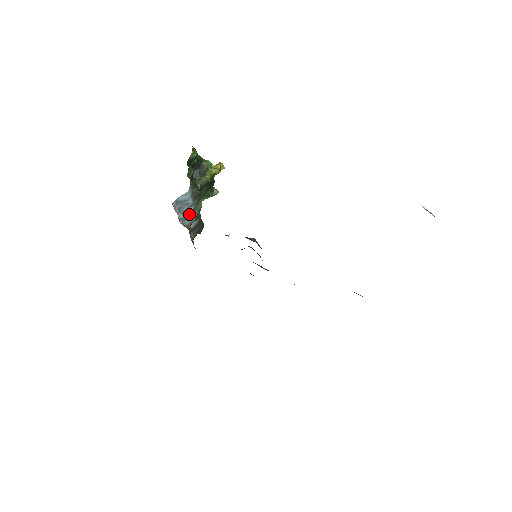
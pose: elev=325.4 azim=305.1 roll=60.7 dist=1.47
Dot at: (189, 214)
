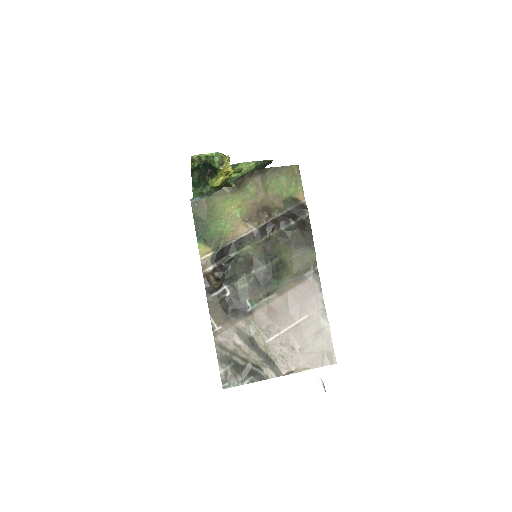
Dot at: occluded
